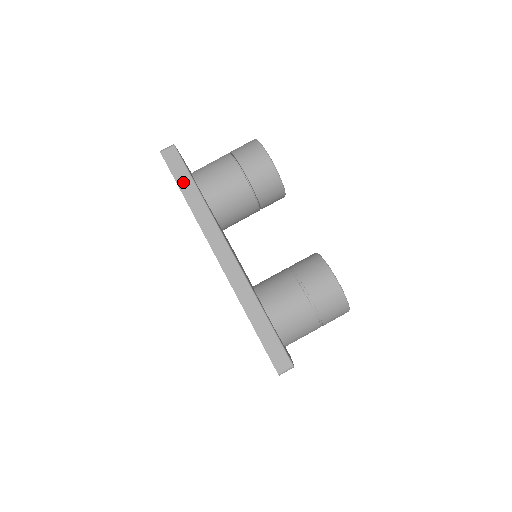
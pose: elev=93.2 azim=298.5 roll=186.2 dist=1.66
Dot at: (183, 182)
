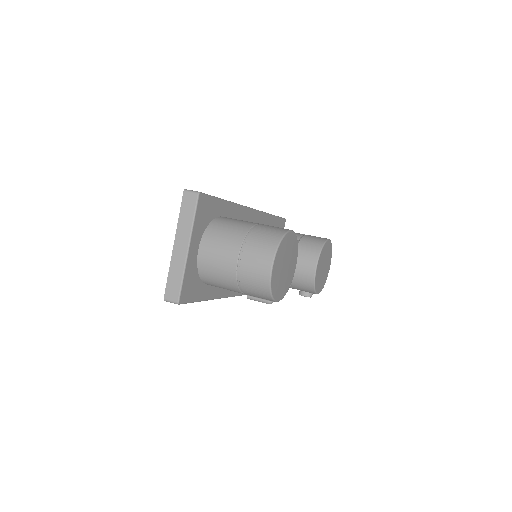
Dot at: occluded
